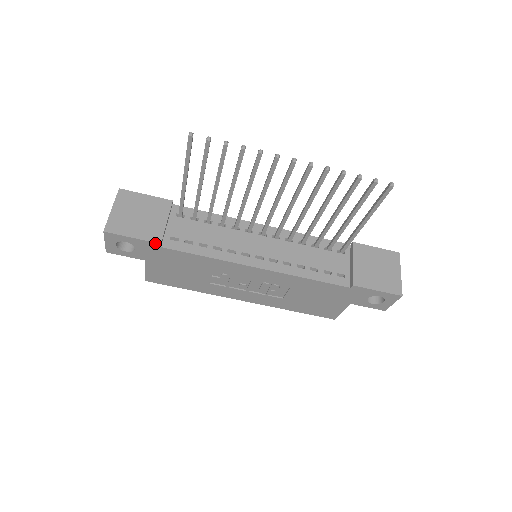
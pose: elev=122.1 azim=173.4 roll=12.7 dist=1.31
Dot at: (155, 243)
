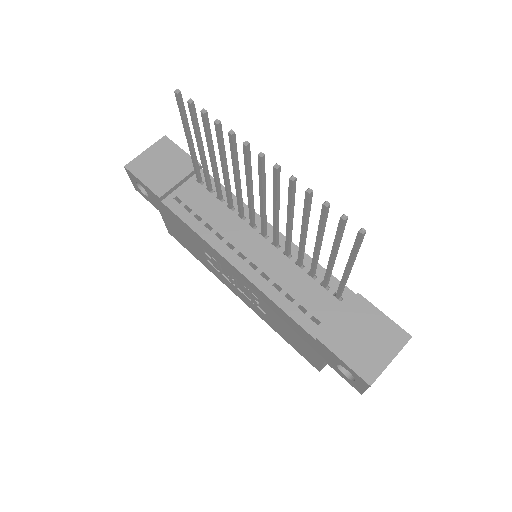
Dot at: (156, 195)
